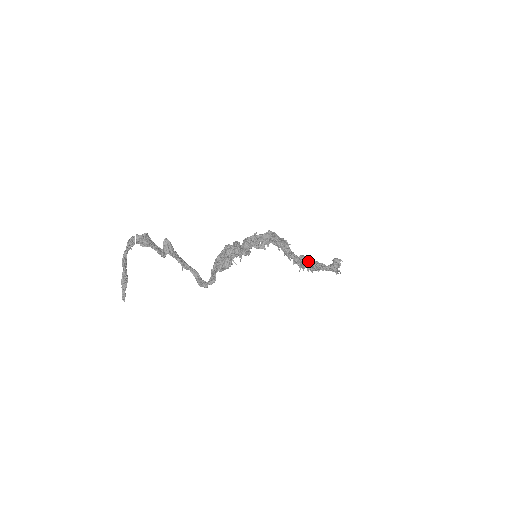
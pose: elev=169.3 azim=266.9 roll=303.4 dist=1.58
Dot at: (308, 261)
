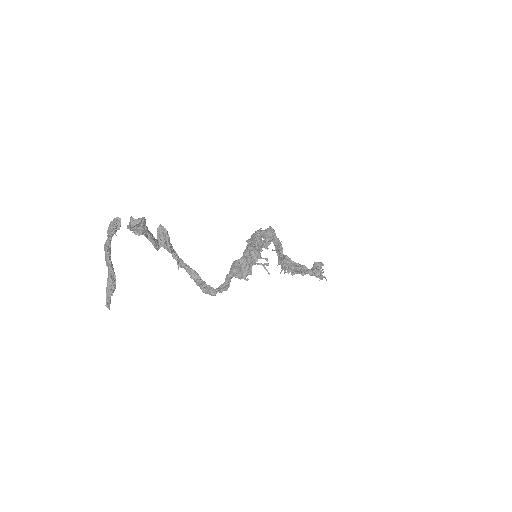
Dot at: (292, 263)
